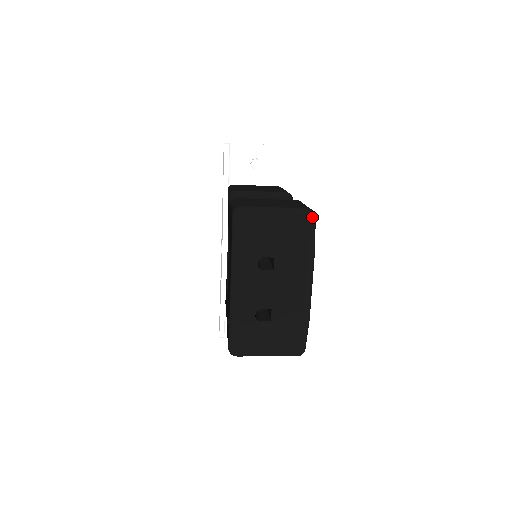
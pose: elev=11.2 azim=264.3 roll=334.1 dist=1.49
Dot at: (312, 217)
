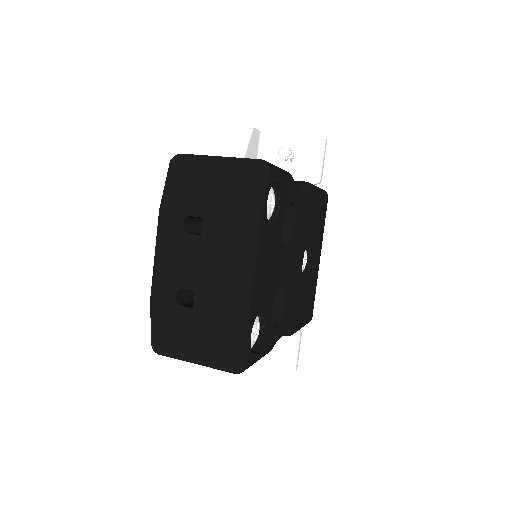
Dot at: (261, 168)
